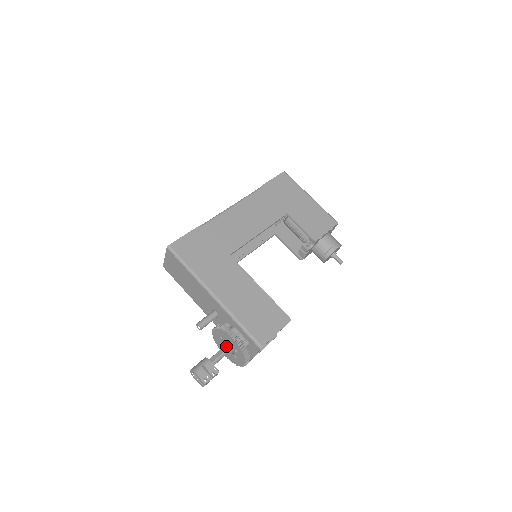
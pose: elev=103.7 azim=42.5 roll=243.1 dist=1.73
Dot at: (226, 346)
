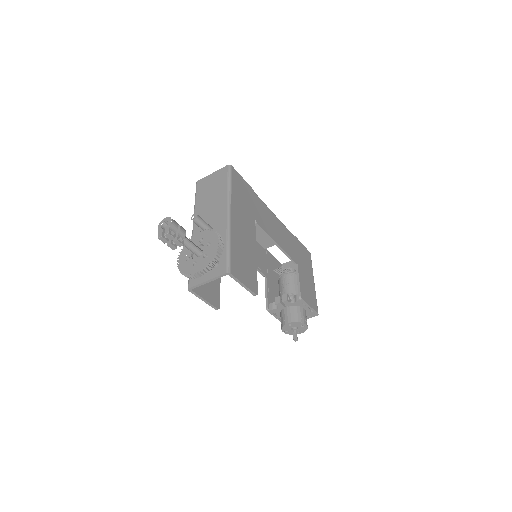
Dot at: occluded
